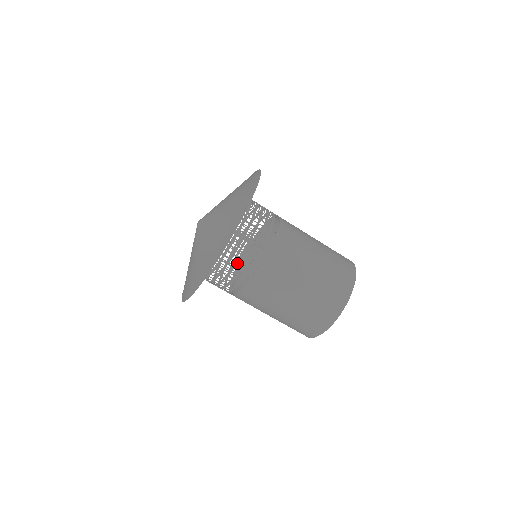
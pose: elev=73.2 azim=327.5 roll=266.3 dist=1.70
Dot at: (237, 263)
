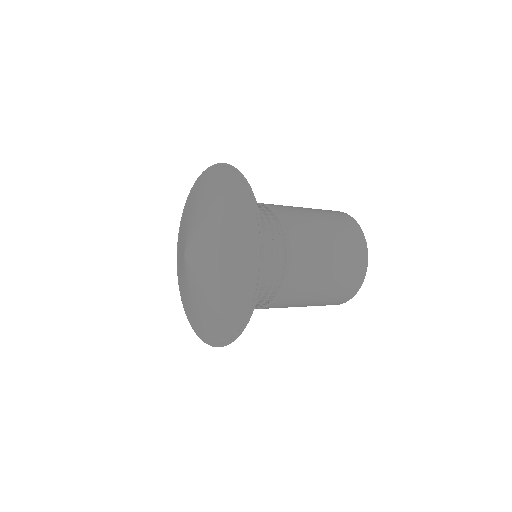
Dot at: occluded
